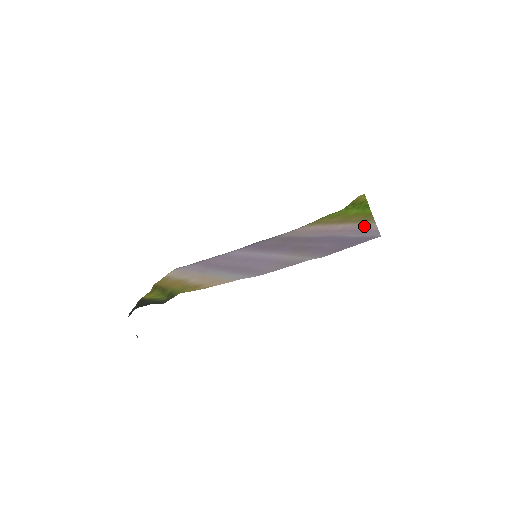
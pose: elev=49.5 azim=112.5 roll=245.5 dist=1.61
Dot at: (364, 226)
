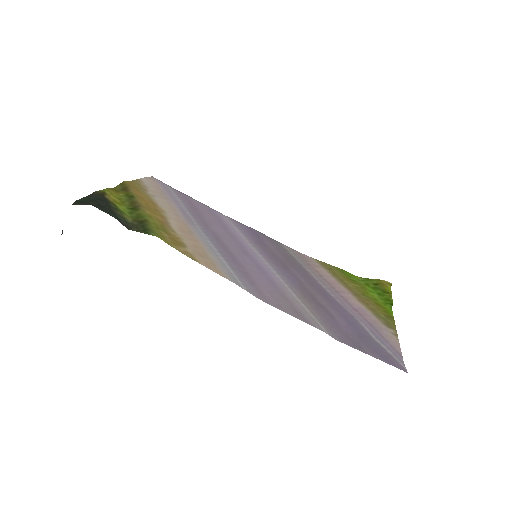
Dot at: (385, 331)
